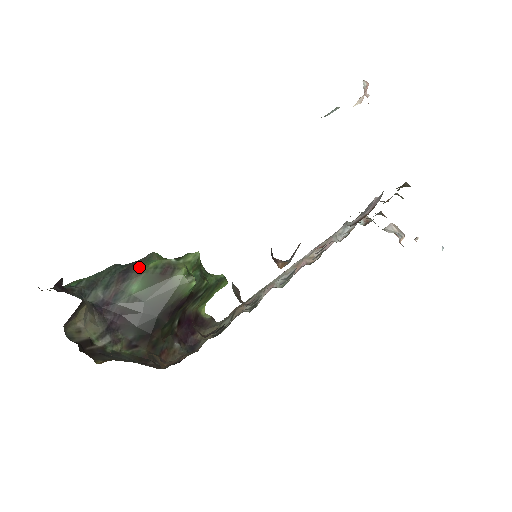
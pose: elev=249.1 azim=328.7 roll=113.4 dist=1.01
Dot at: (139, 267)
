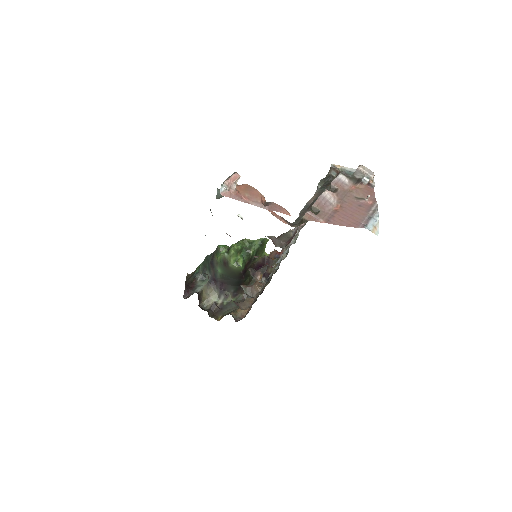
Dot at: (215, 259)
